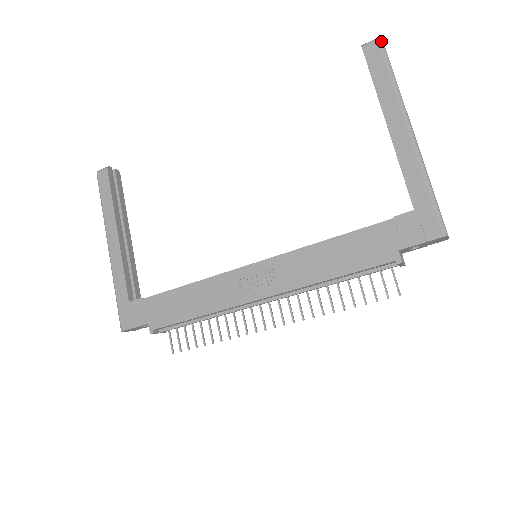
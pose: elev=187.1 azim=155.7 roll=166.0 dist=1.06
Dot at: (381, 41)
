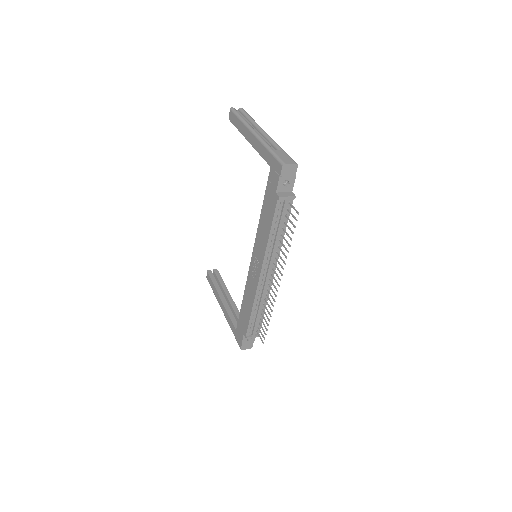
Dot at: (231, 109)
